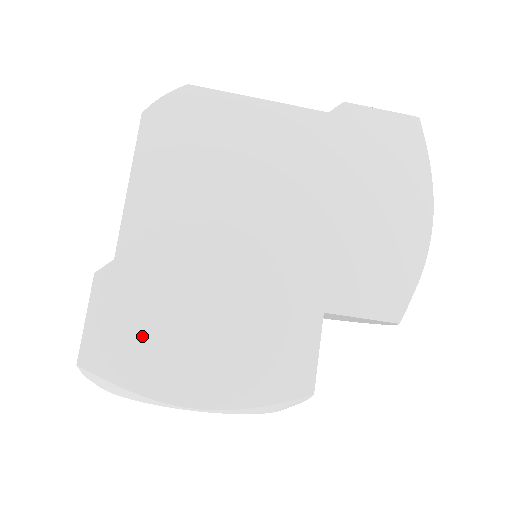
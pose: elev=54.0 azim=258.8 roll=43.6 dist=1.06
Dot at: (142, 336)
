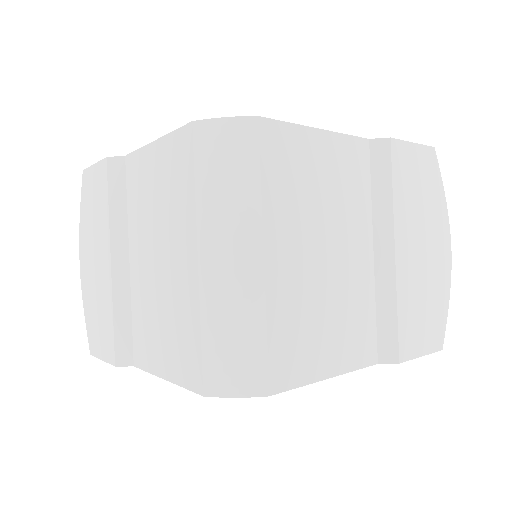
Dot at: occluded
